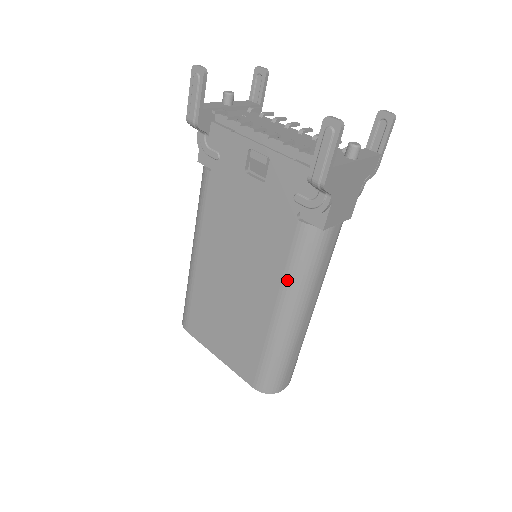
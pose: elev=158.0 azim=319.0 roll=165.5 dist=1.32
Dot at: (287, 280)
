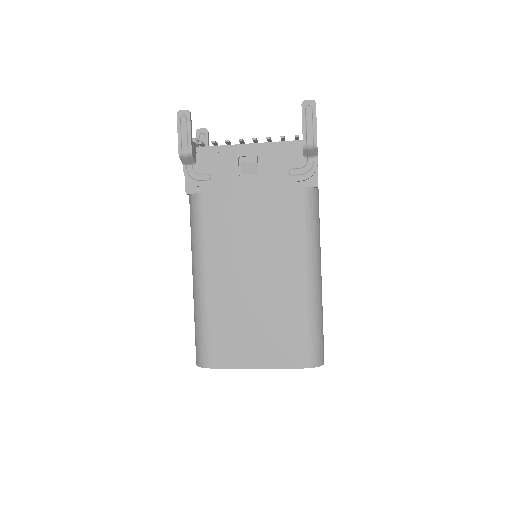
Dot at: (304, 240)
